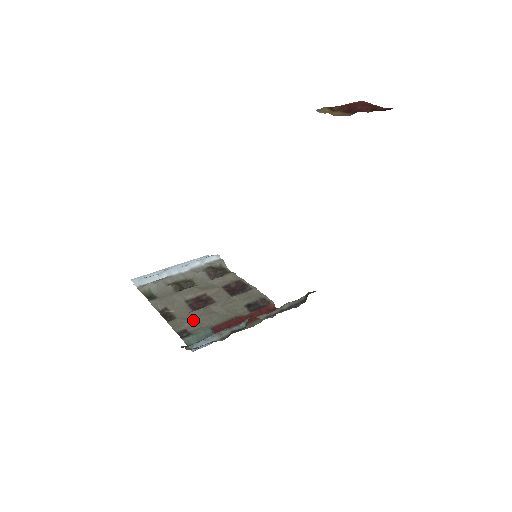
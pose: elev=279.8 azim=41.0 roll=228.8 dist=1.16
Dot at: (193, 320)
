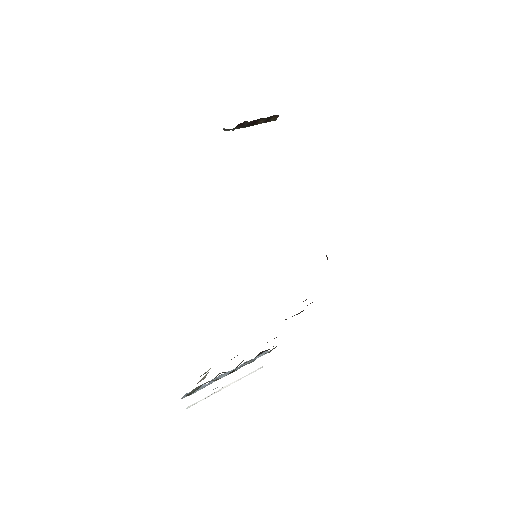
Dot at: occluded
